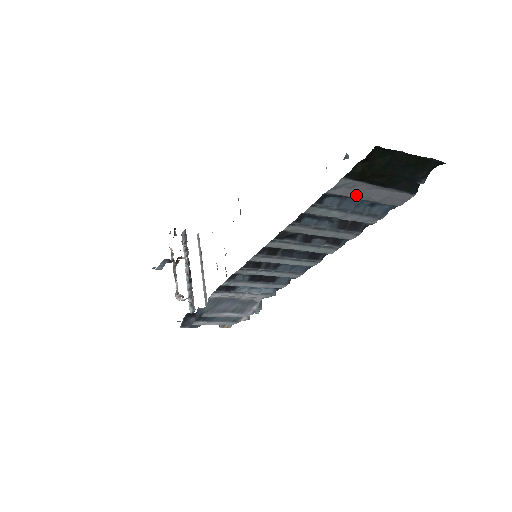
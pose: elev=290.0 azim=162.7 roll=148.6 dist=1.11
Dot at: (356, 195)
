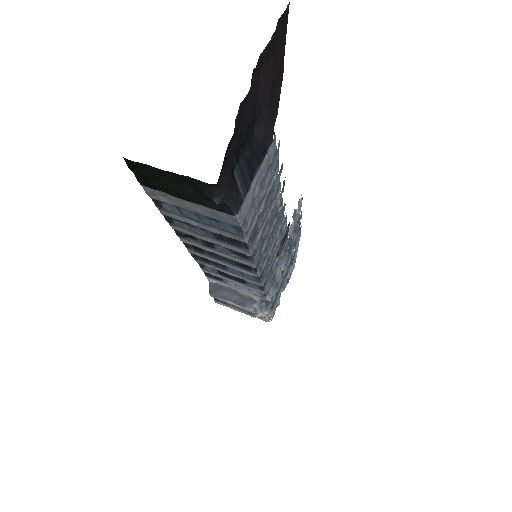
Dot at: (180, 205)
